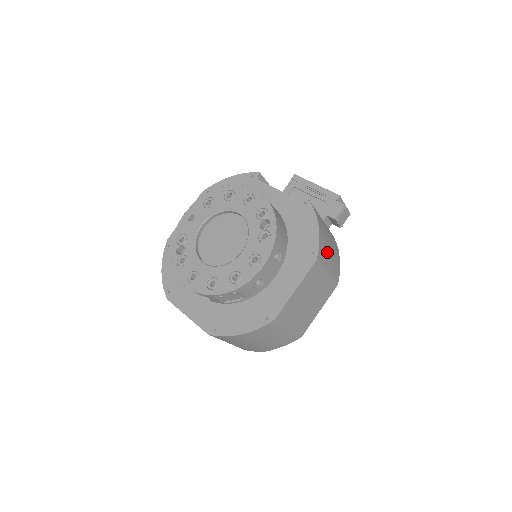
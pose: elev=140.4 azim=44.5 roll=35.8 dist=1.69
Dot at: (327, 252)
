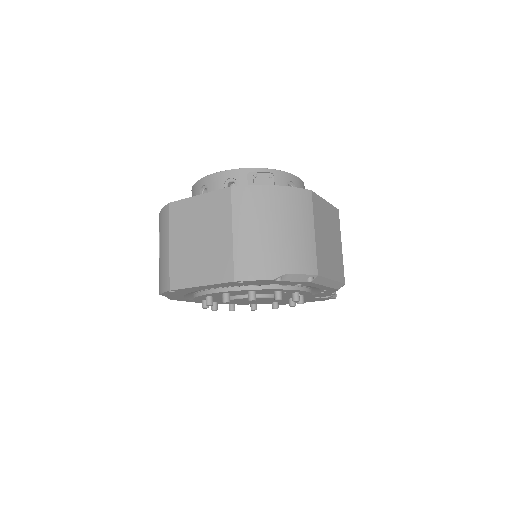
Dot at: occluded
